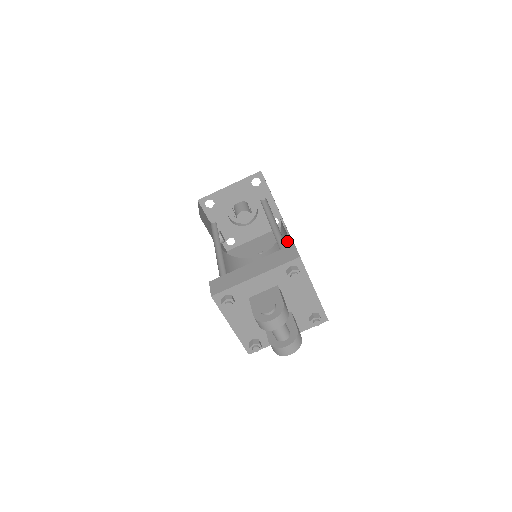
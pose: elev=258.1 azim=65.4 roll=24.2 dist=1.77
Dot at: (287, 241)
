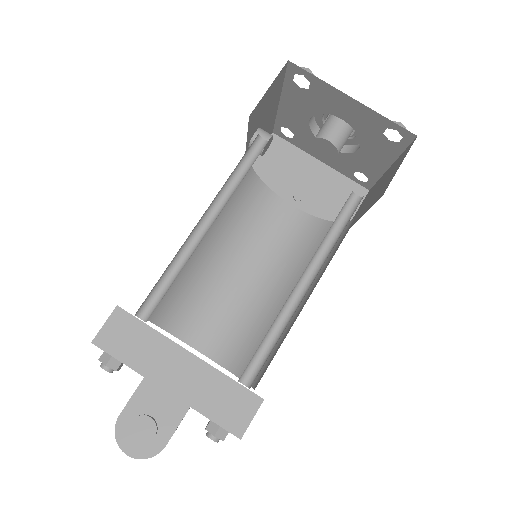
Dot at: occluded
